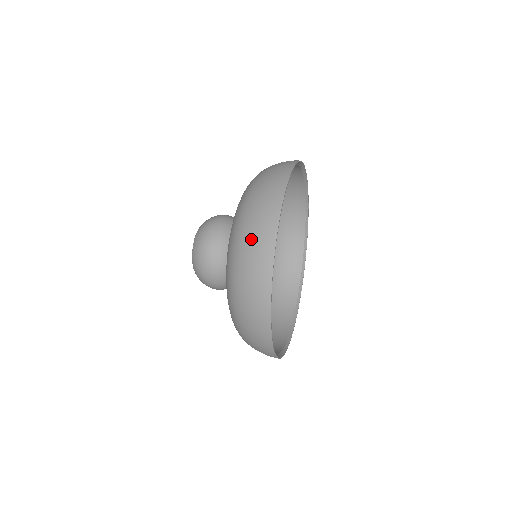
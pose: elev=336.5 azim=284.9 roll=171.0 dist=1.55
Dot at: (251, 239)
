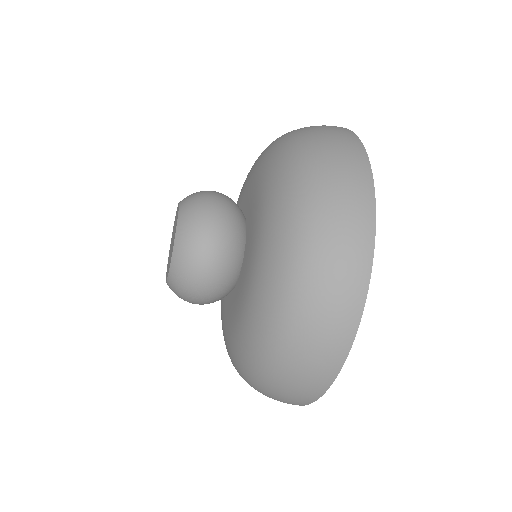
Dot at: (333, 236)
